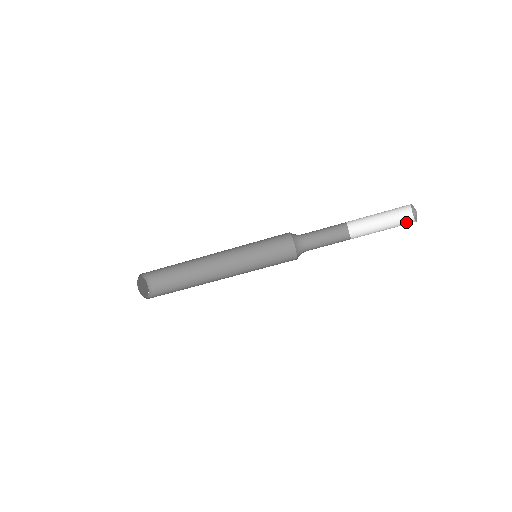
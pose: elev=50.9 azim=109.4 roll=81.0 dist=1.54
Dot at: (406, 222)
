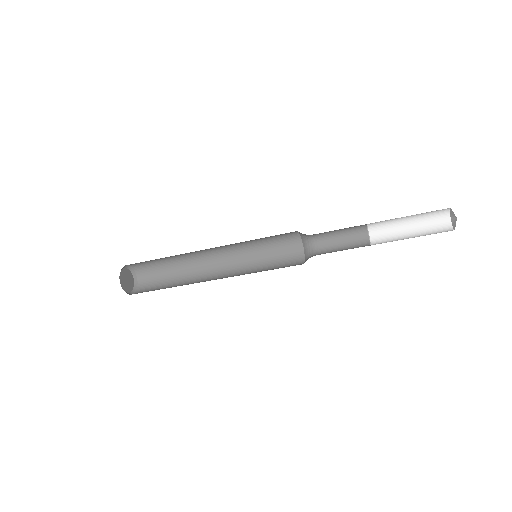
Dot at: (440, 225)
